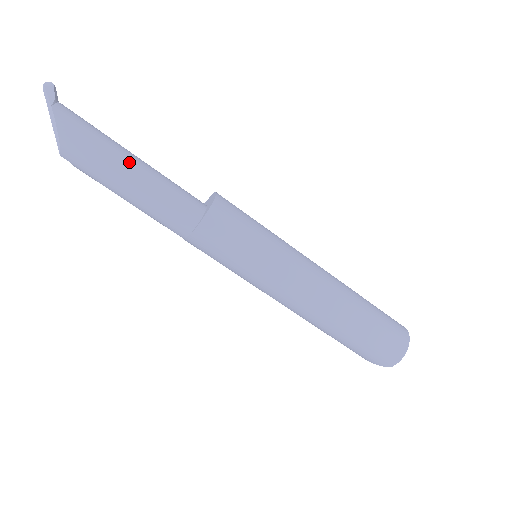
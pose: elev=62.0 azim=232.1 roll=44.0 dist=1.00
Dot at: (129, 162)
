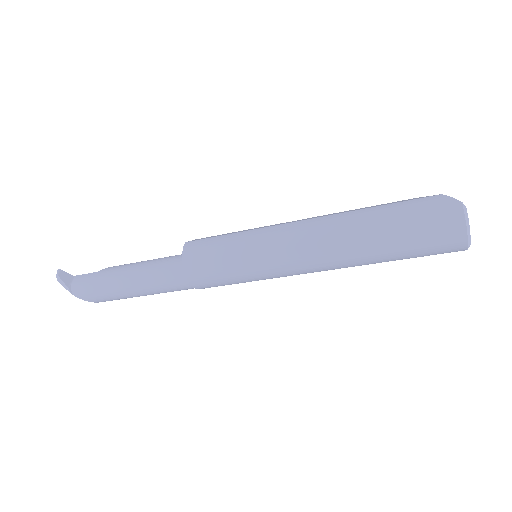
Dot at: (127, 287)
